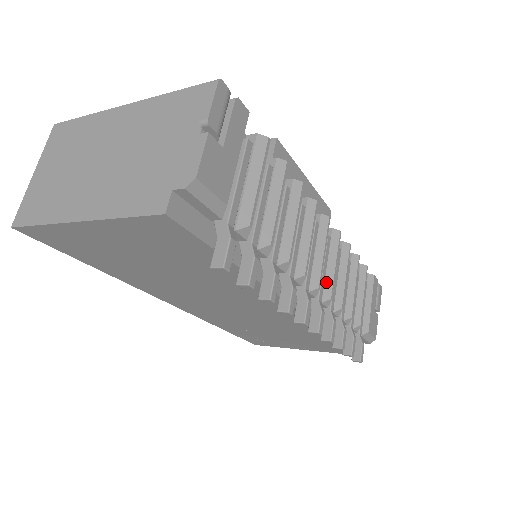
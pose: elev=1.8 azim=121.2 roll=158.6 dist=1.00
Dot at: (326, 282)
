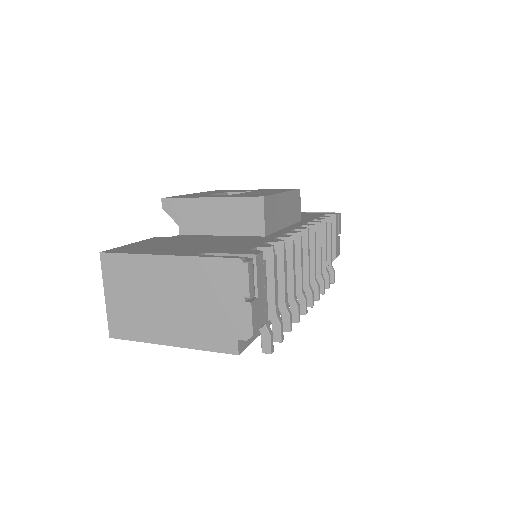
Dot at: (310, 267)
